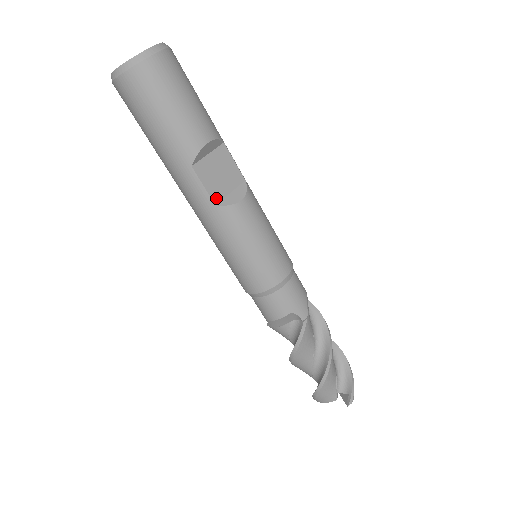
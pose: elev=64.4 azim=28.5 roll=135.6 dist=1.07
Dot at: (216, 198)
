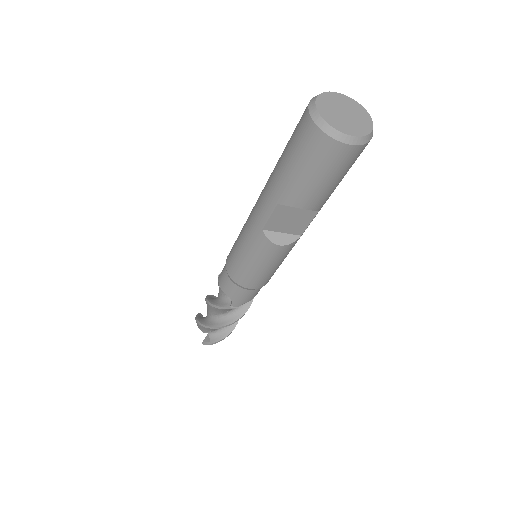
Dot at: (268, 227)
